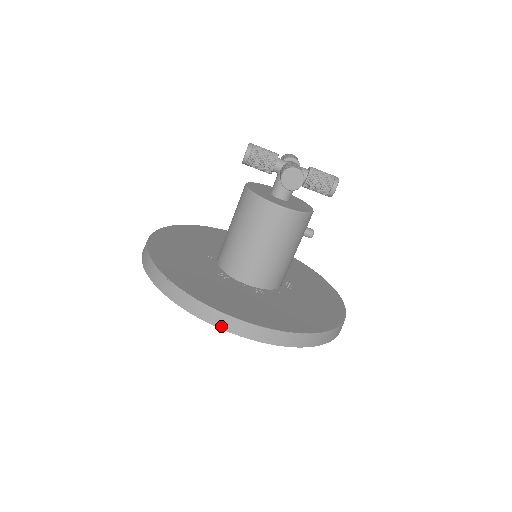
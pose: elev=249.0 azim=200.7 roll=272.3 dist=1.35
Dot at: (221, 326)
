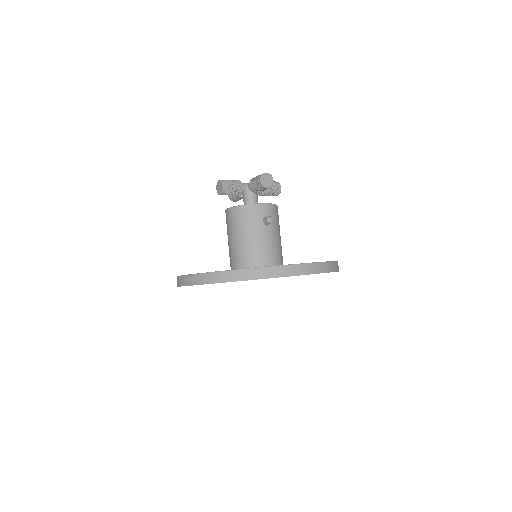
Dot at: (179, 285)
